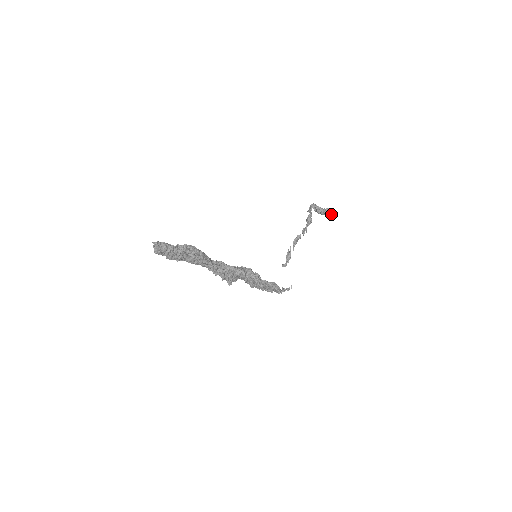
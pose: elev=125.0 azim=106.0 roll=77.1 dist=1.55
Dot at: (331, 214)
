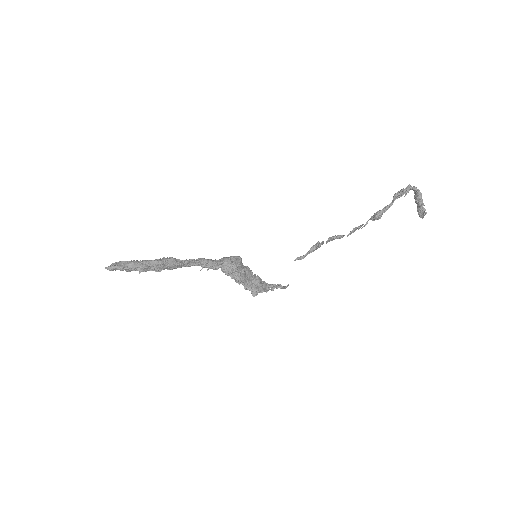
Dot at: (420, 217)
